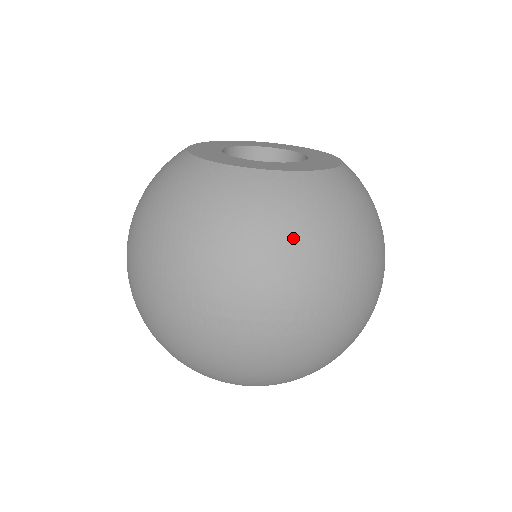
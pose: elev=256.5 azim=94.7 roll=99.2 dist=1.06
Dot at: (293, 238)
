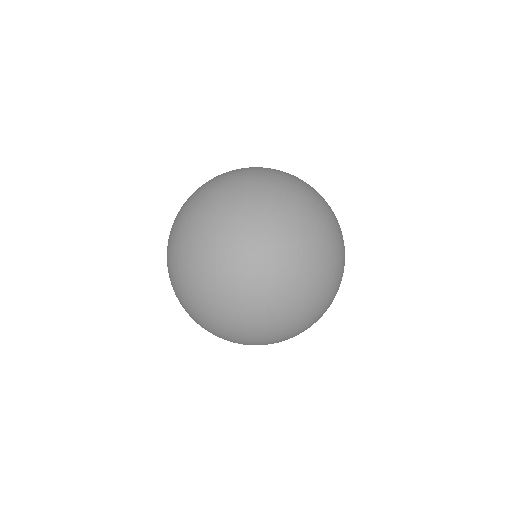
Dot at: occluded
